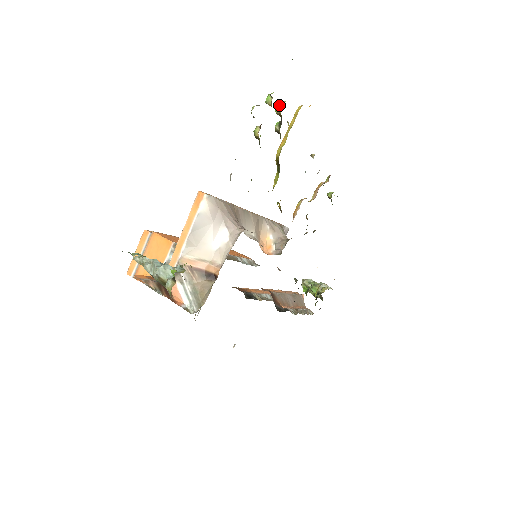
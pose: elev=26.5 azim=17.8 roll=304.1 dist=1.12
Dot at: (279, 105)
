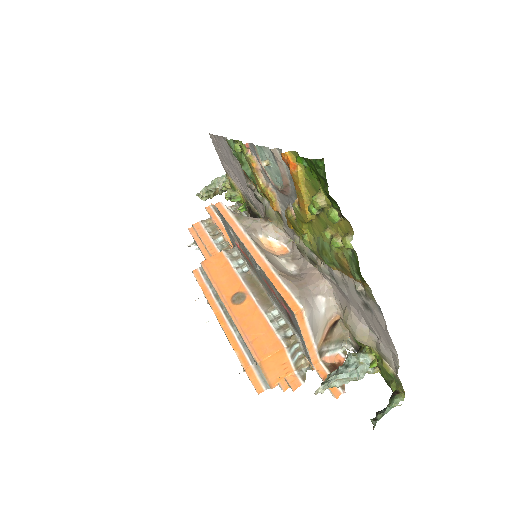
Dot at: (322, 204)
